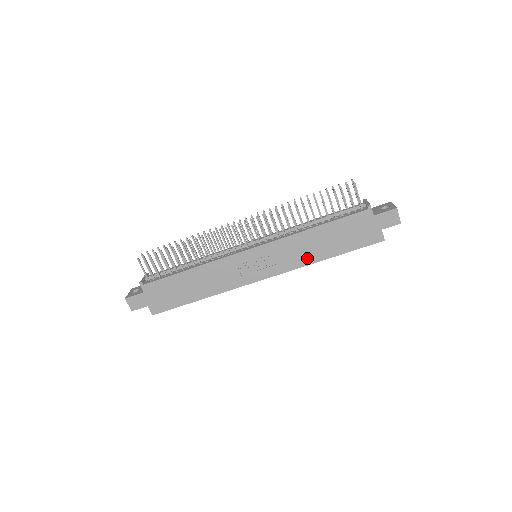
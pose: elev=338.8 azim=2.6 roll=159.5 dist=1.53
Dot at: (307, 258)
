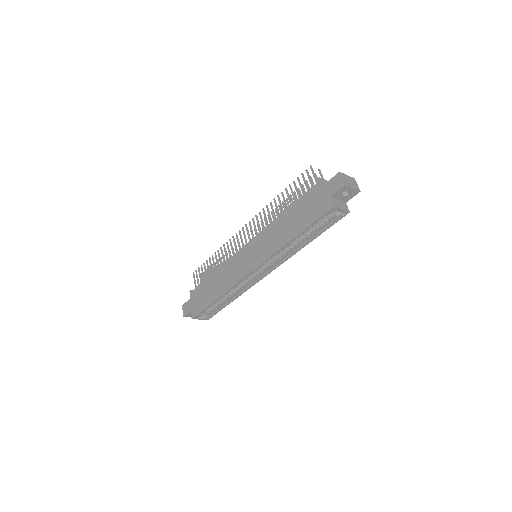
Dot at: (279, 242)
